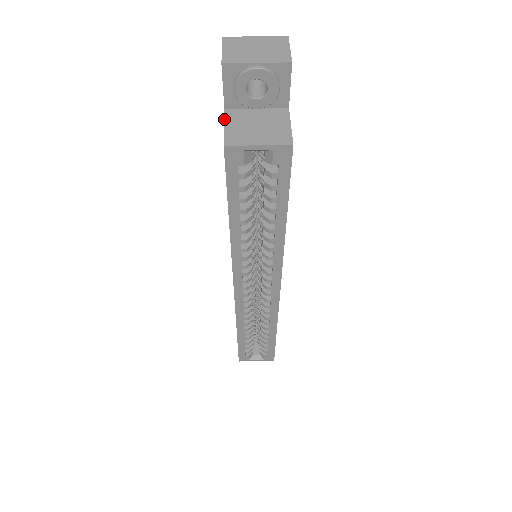
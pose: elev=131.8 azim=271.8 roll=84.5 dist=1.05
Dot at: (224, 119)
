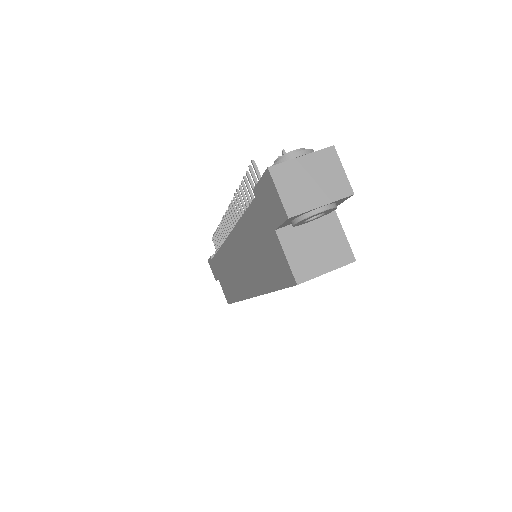
Dot at: (281, 246)
